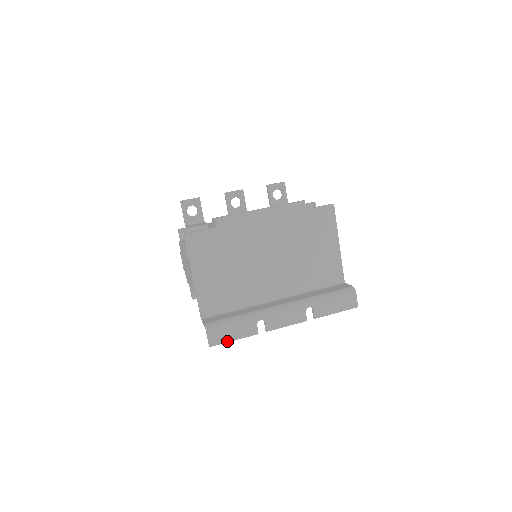
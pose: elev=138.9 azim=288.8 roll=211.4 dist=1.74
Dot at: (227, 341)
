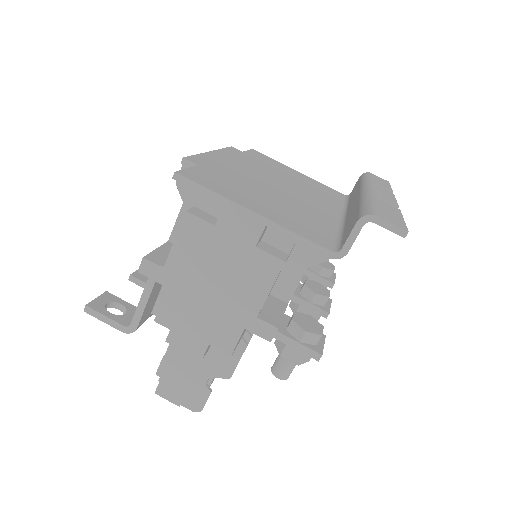
Dot at: (402, 222)
